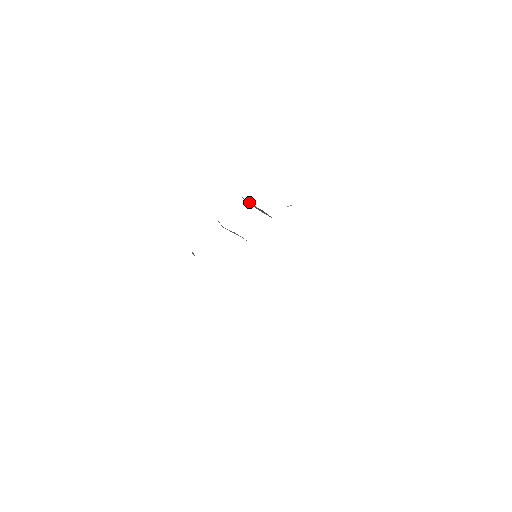
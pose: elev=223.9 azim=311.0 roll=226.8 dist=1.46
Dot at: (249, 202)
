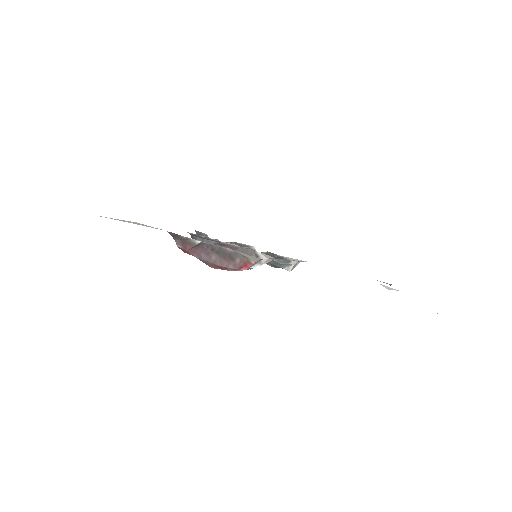
Dot at: occluded
